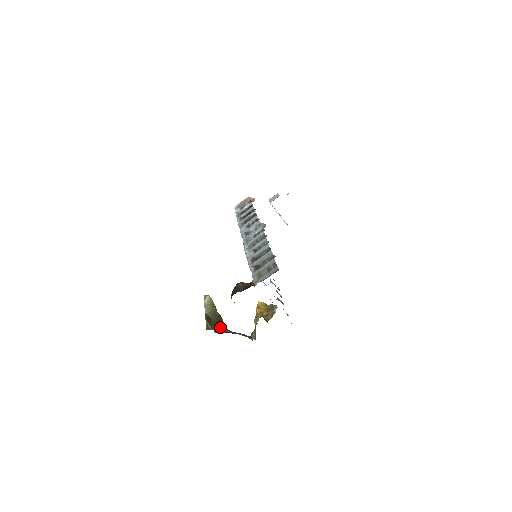
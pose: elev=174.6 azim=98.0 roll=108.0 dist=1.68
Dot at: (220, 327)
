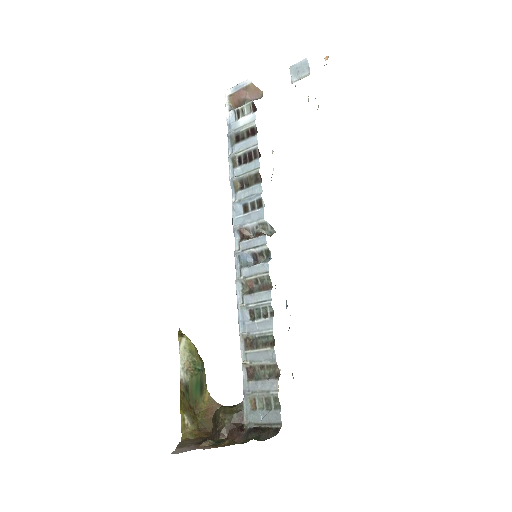
Dot at: (202, 397)
